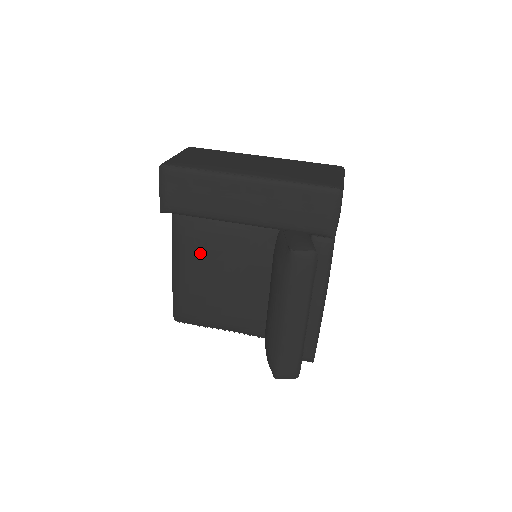
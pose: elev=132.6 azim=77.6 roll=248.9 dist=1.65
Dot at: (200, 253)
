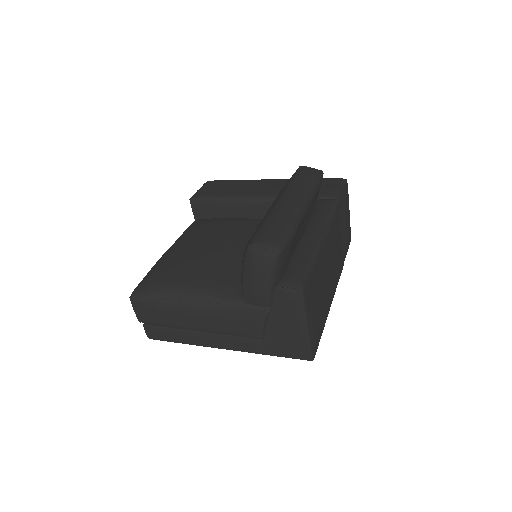
Dot at: (205, 231)
